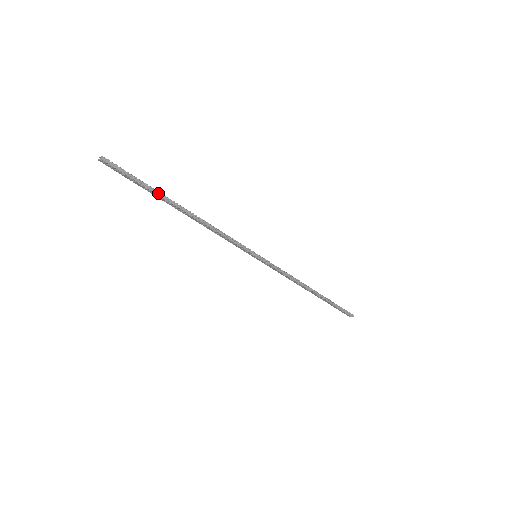
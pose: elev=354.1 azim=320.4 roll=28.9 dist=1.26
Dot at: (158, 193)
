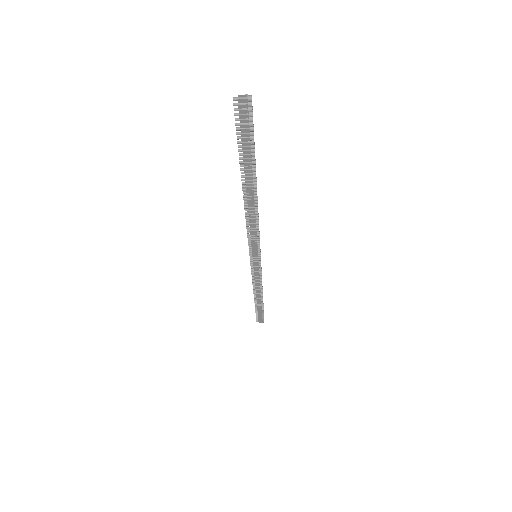
Dot at: (255, 164)
